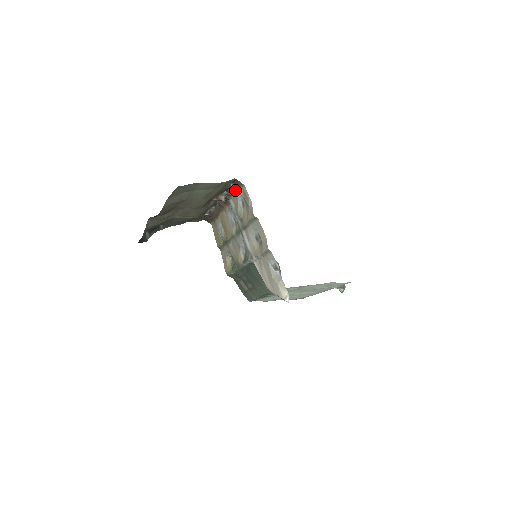
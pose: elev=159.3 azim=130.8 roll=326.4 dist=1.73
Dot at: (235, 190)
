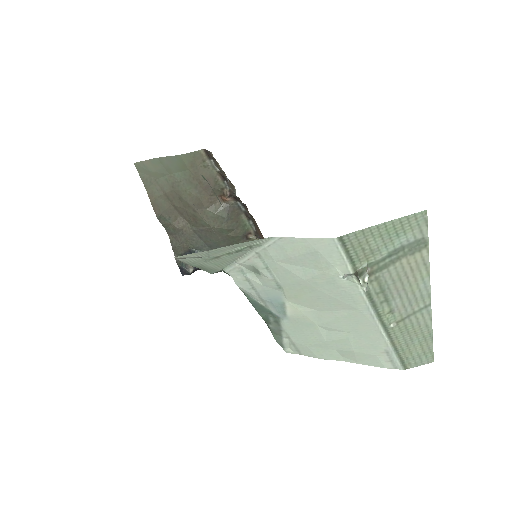
Dot at: (221, 170)
